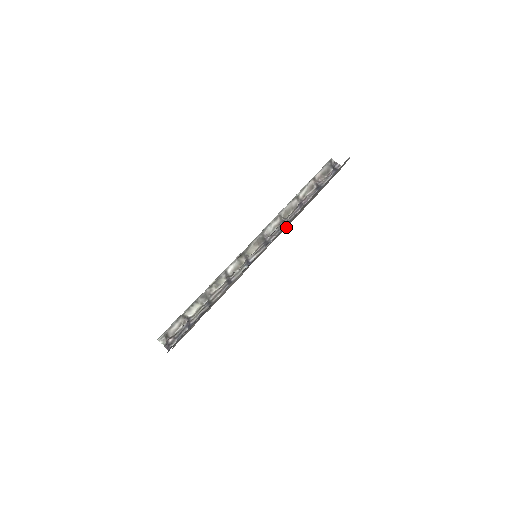
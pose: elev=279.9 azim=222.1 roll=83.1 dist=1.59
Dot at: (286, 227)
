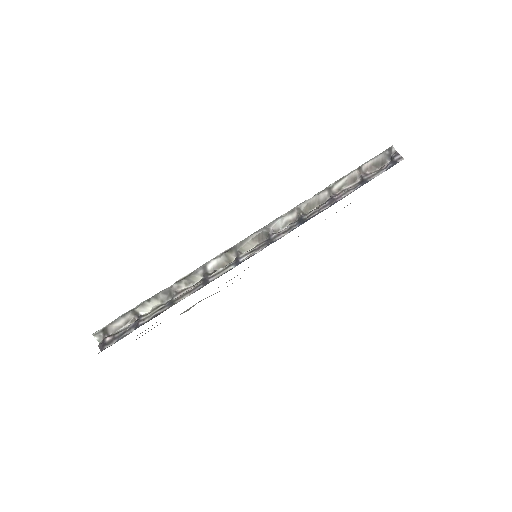
Dot at: occluded
